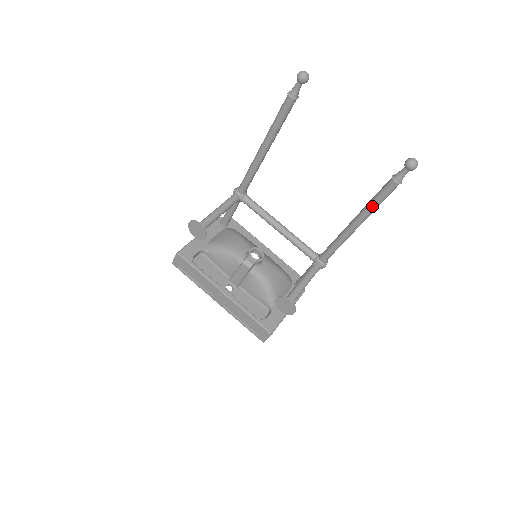
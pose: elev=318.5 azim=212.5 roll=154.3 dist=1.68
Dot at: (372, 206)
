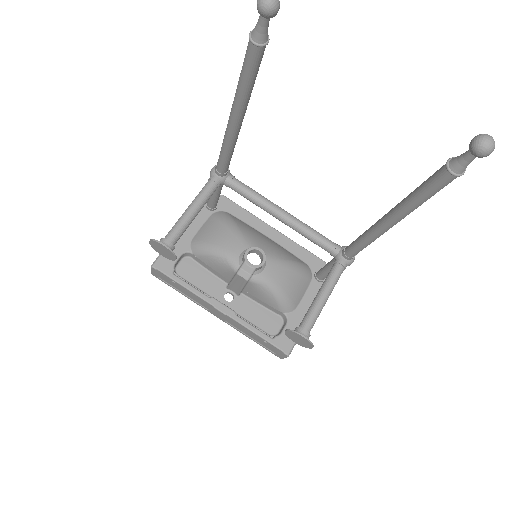
Dot at: (414, 203)
